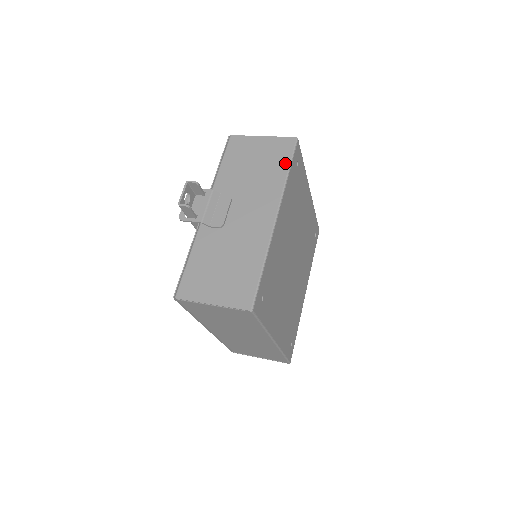
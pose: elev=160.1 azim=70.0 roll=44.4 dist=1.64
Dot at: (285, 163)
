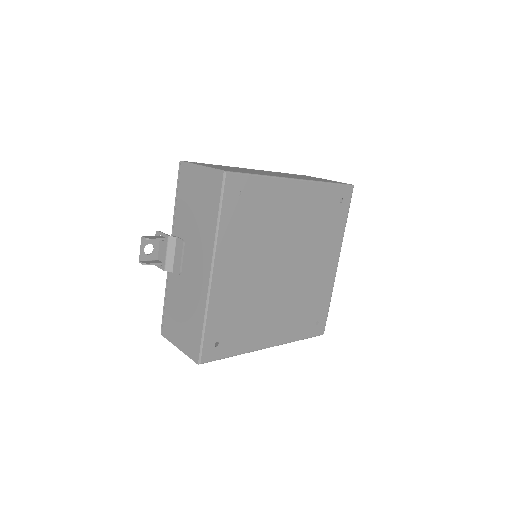
Dot at: (216, 207)
